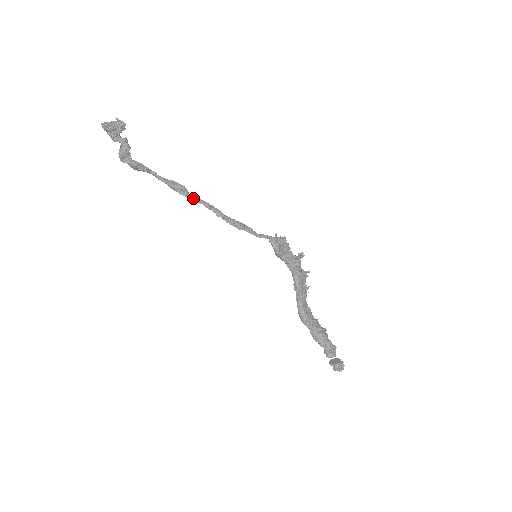
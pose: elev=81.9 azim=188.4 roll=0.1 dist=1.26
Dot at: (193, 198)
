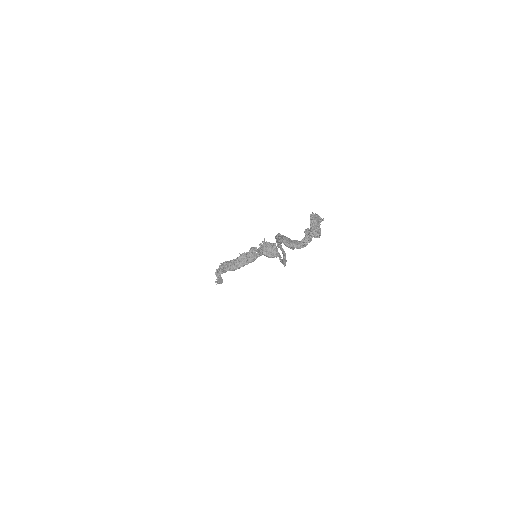
Dot at: (282, 249)
